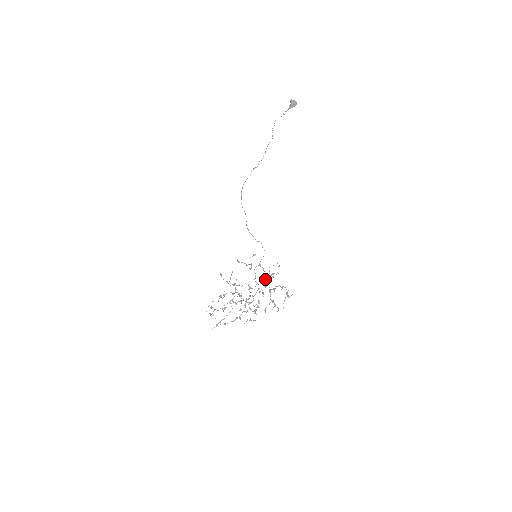
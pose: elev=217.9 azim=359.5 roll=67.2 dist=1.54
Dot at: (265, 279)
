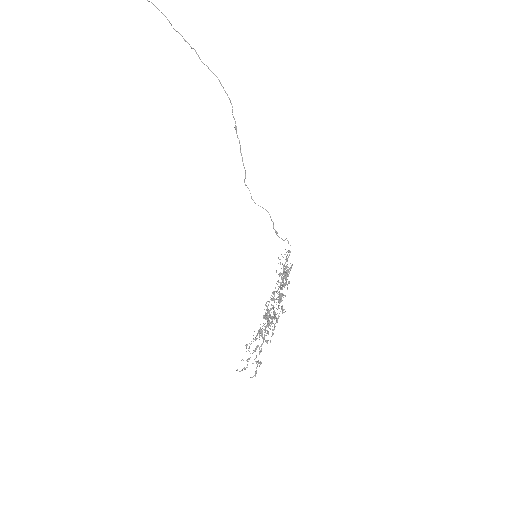
Dot at: occluded
